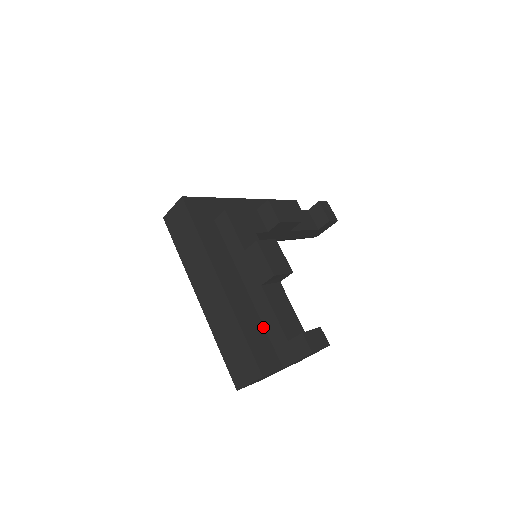
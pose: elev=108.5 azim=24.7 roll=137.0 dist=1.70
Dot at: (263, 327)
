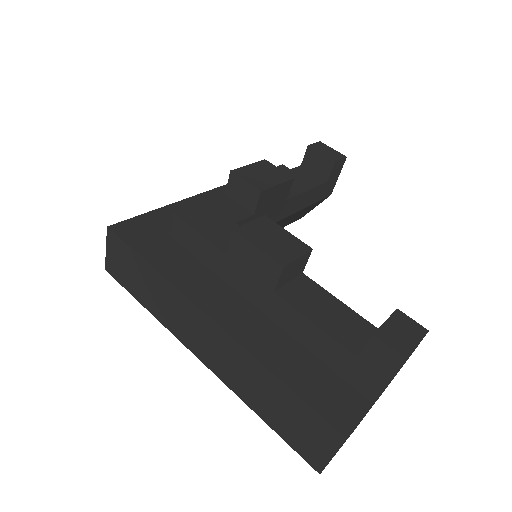
Dot at: (310, 353)
